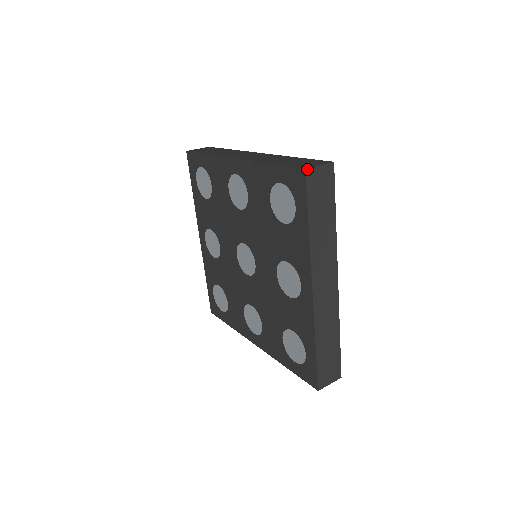
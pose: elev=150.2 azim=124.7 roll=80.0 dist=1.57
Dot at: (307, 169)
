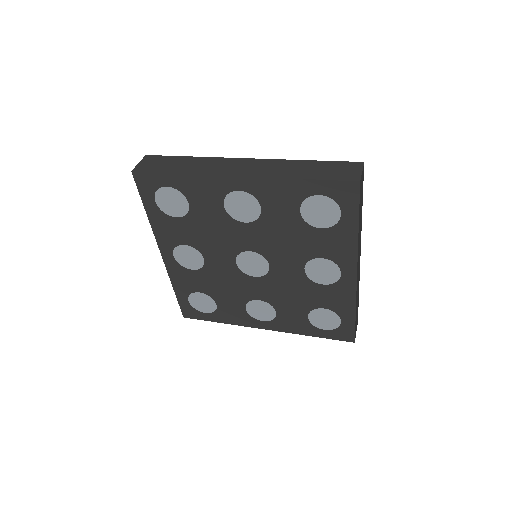
Dot at: (360, 181)
